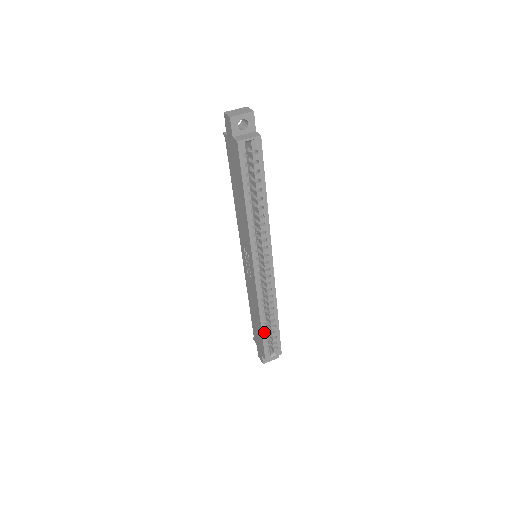
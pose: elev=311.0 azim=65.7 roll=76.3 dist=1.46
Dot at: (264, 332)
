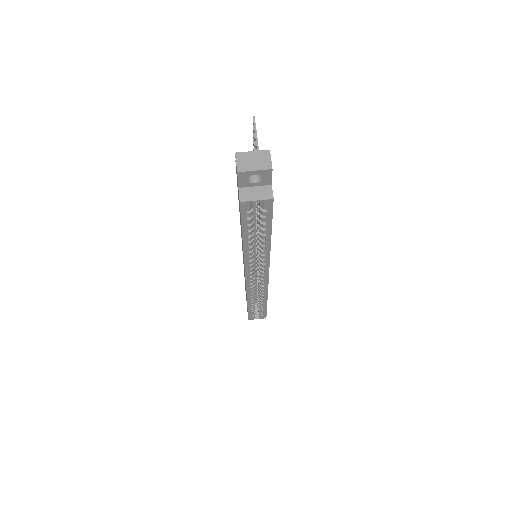
Dot at: (250, 308)
